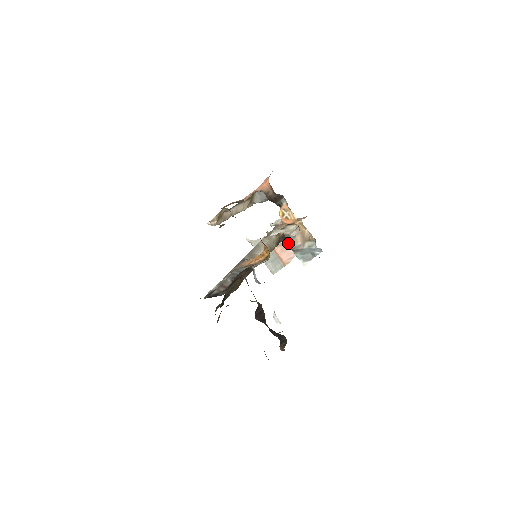
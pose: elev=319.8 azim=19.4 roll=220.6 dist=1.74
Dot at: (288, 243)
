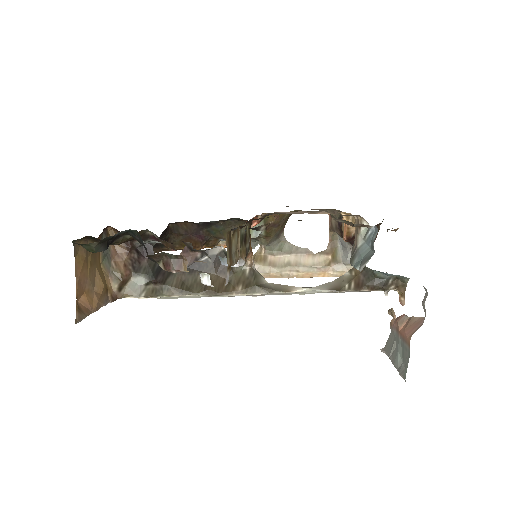
Dot at: occluded
